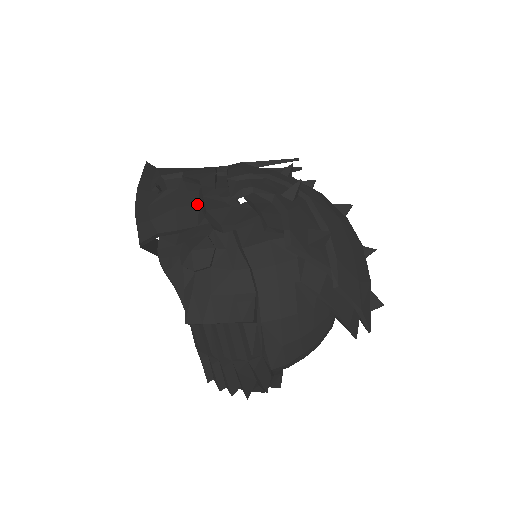
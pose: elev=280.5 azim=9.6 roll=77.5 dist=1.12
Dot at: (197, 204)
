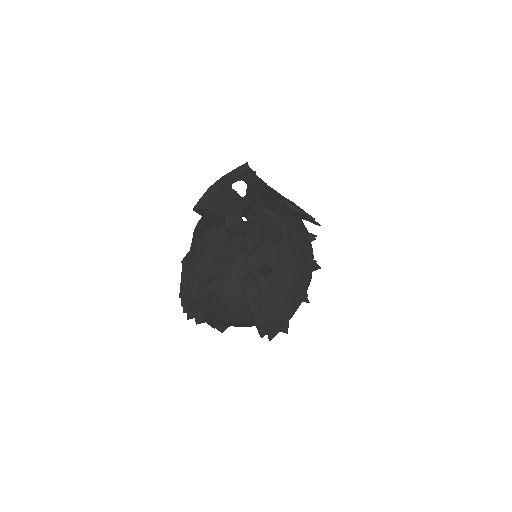
Dot at: occluded
